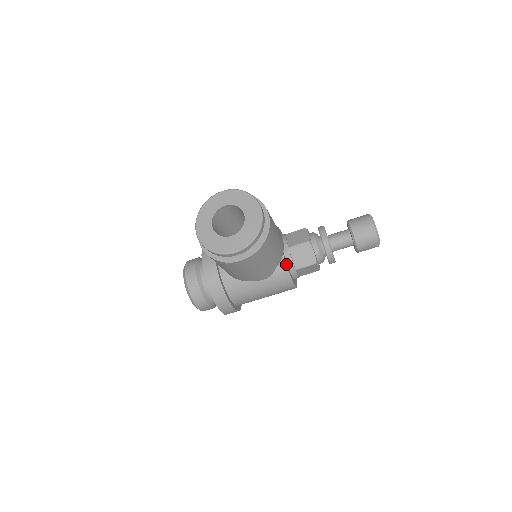
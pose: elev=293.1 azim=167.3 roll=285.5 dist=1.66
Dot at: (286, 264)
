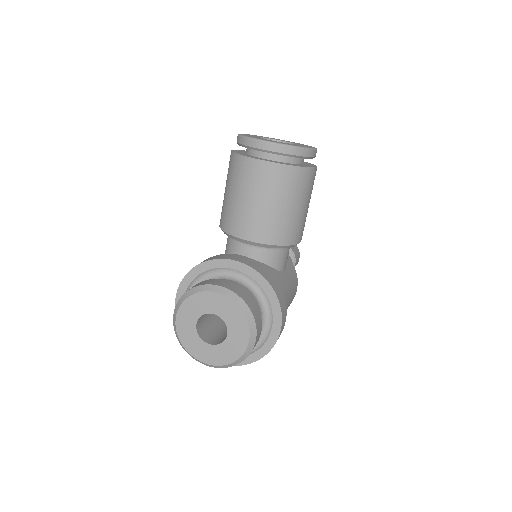
Dot at: occluded
